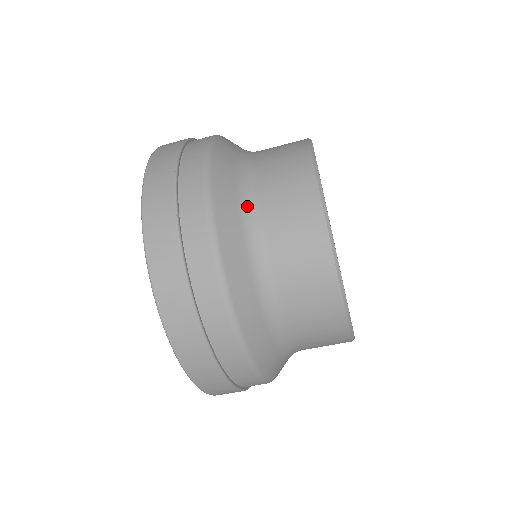
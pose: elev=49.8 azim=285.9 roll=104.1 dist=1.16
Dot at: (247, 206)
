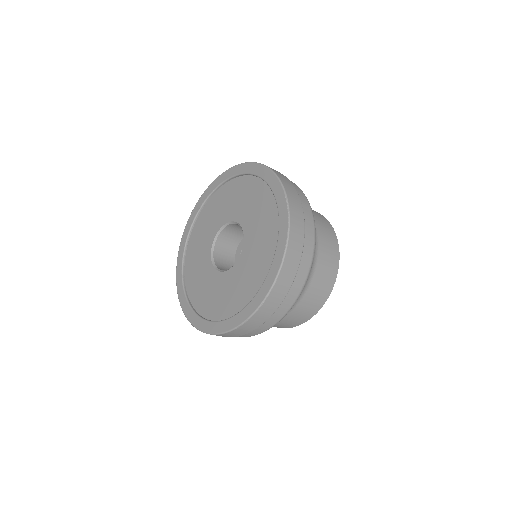
Dot at: occluded
